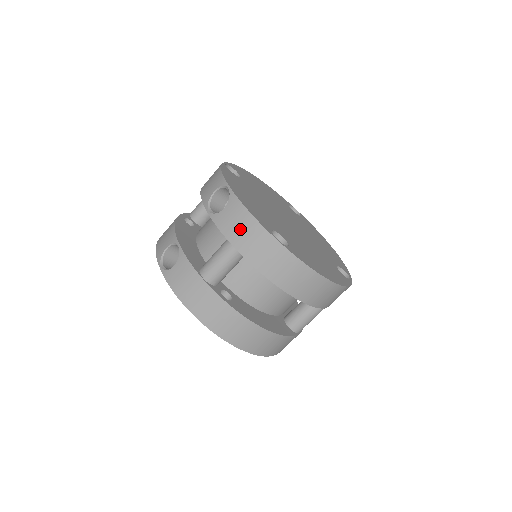
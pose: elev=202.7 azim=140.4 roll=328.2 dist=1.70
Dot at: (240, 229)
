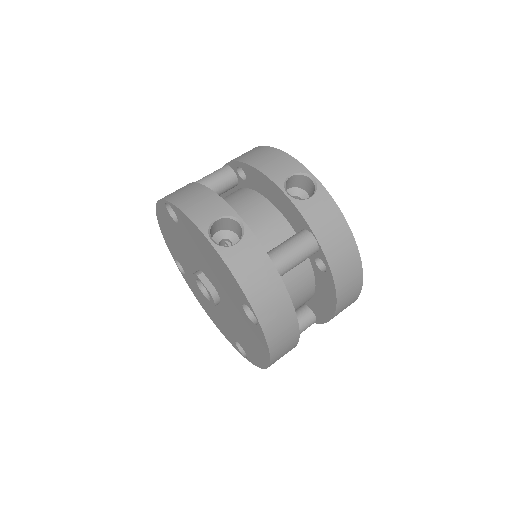
Dot at: (328, 225)
